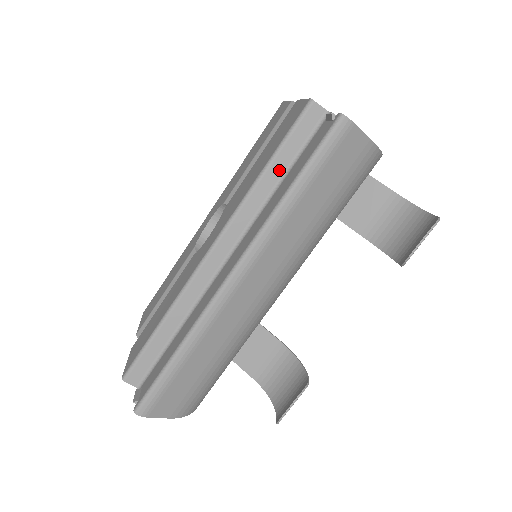
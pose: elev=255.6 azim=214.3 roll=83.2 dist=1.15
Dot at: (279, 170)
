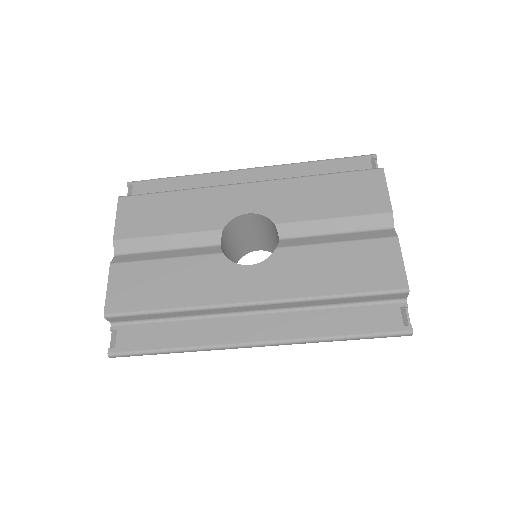
Dot at: (345, 301)
